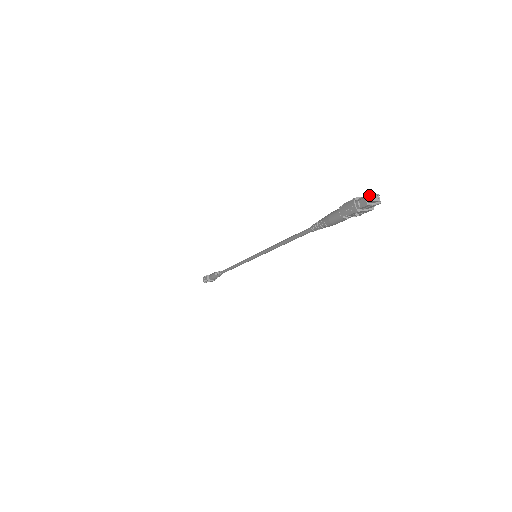
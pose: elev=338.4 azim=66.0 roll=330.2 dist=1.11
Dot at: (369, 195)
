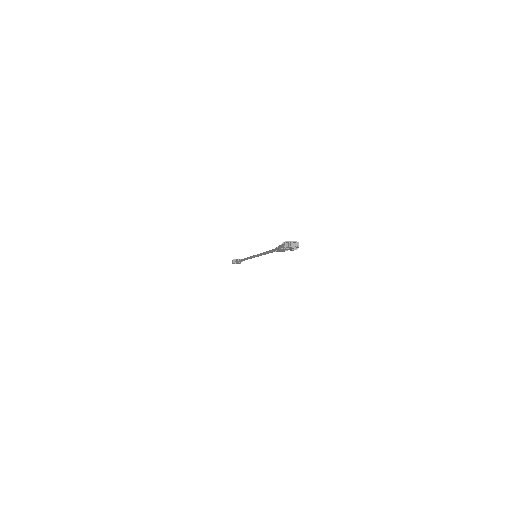
Dot at: (292, 242)
